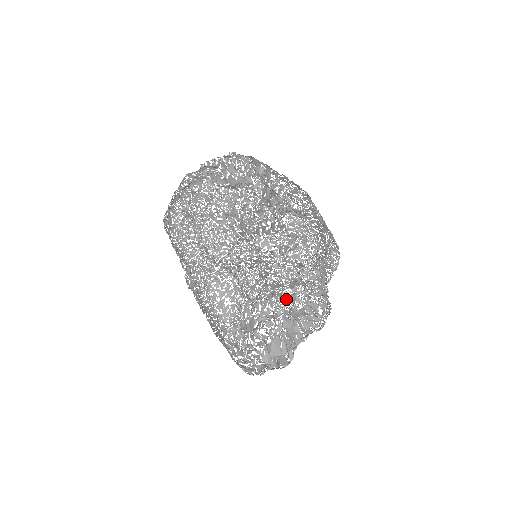
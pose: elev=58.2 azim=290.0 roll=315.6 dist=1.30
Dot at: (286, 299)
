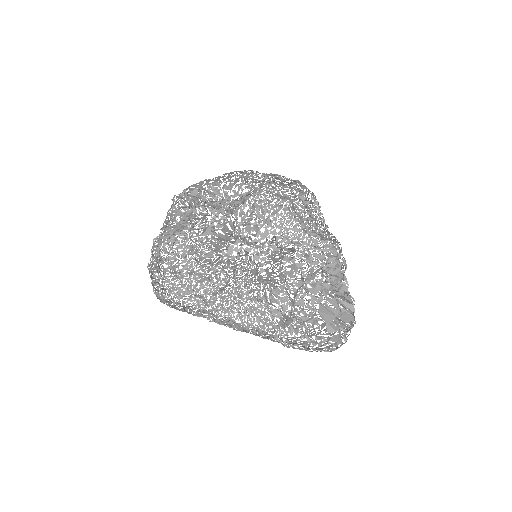
Dot at: (289, 274)
